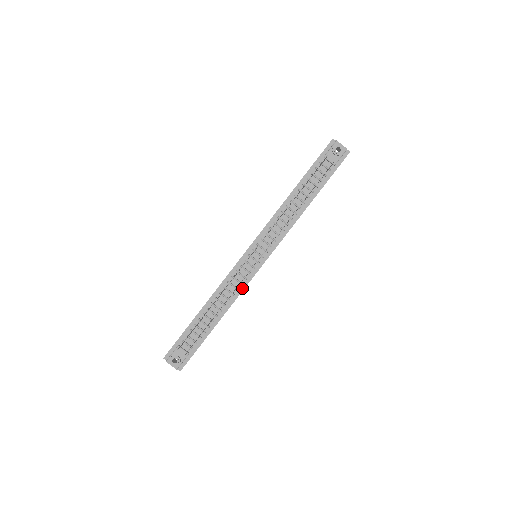
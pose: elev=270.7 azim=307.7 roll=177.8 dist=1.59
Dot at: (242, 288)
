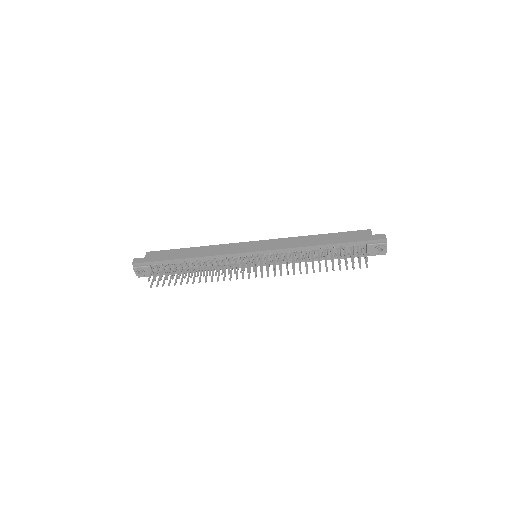
Dot at: (227, 268)
